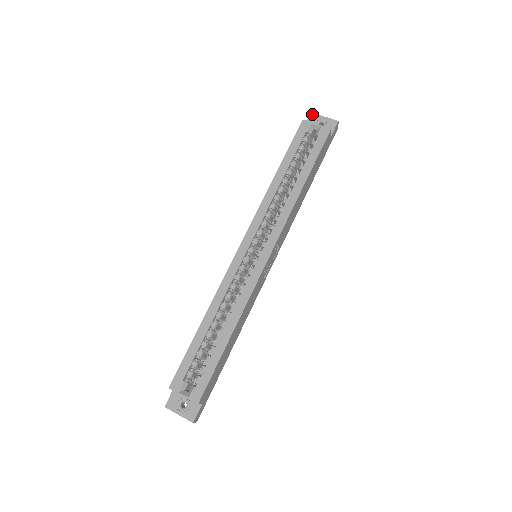
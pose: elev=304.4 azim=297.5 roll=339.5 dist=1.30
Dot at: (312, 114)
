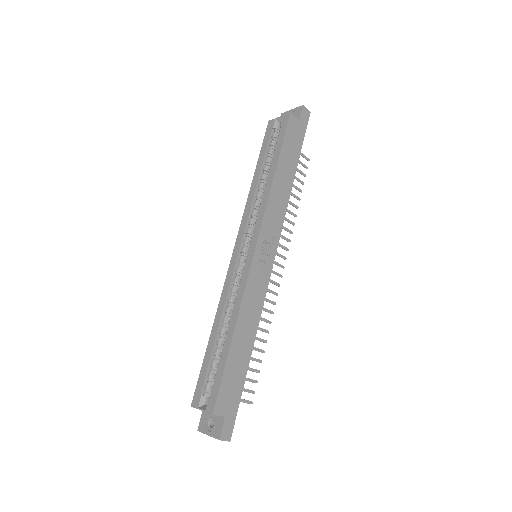
Dot at: (282, 114)
